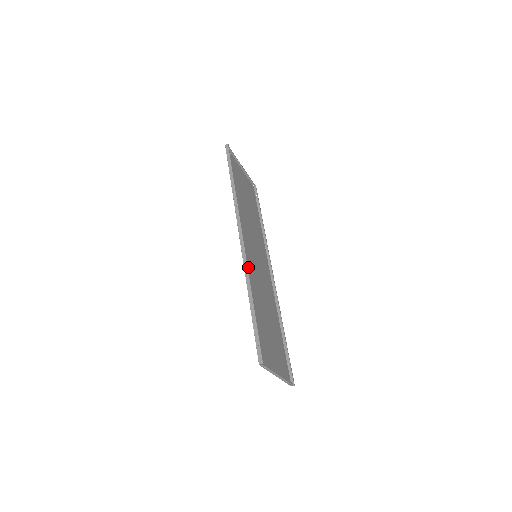
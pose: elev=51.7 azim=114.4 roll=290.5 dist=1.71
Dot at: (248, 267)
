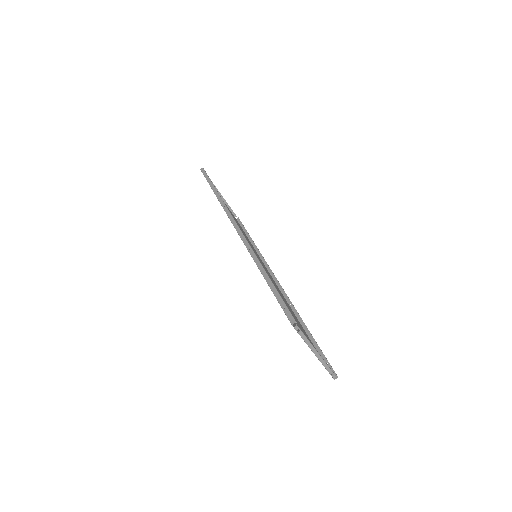
Dot at: occluded
